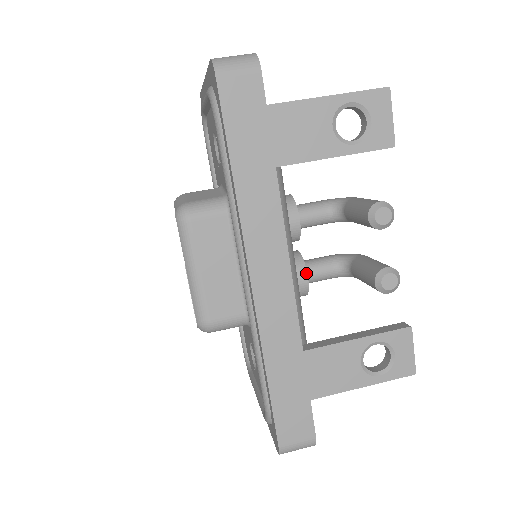
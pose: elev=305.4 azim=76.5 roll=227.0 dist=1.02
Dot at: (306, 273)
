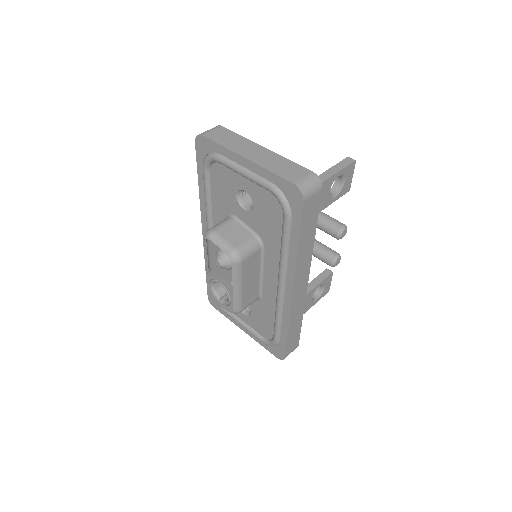
Dot at: occluded
